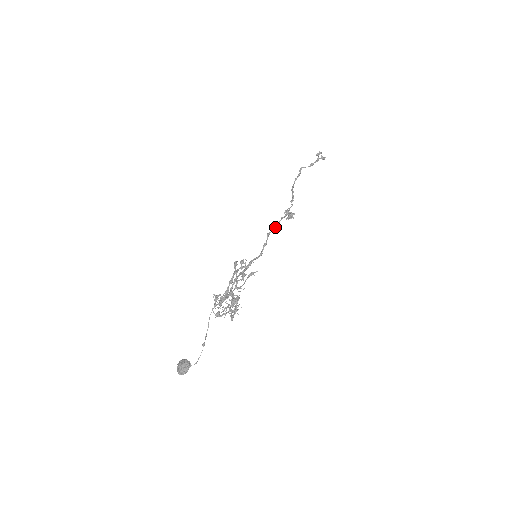
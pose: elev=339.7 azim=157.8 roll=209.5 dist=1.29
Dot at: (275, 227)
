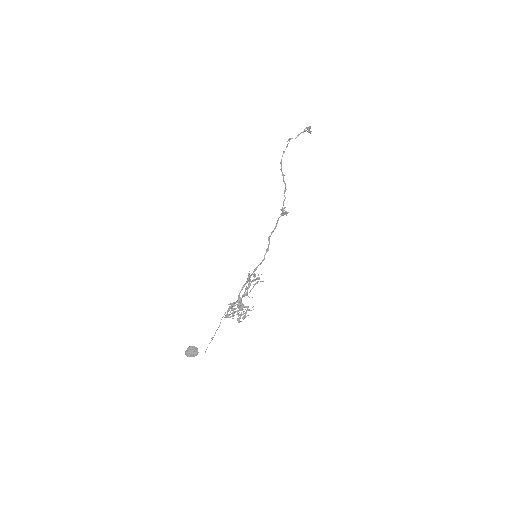
Dot at: occluded
